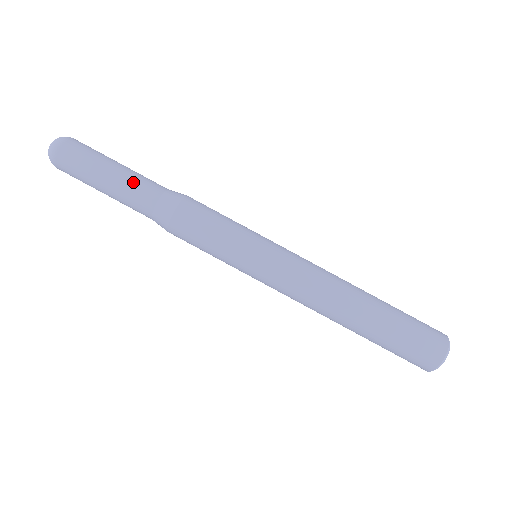
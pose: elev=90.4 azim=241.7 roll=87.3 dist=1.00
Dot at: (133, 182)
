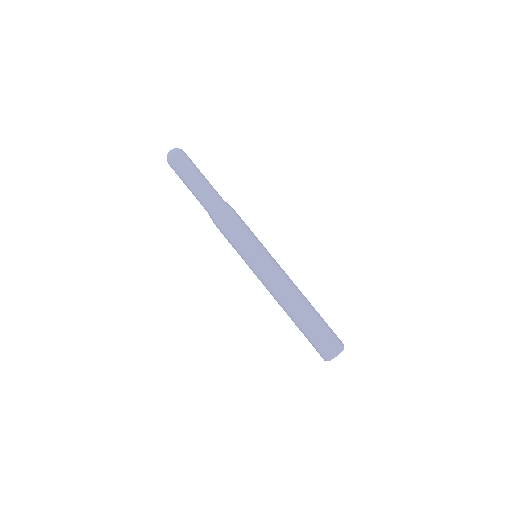
Dot at: (212, 186)
